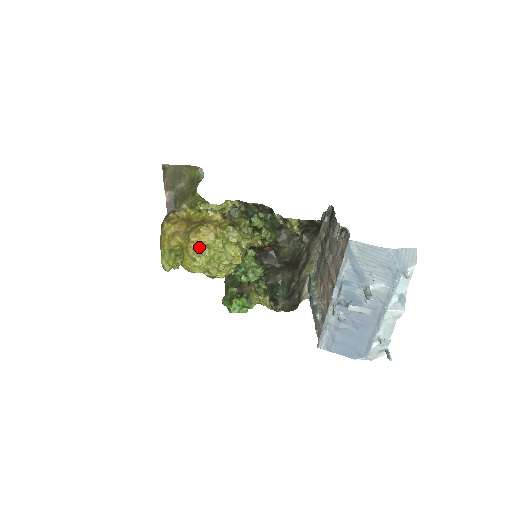
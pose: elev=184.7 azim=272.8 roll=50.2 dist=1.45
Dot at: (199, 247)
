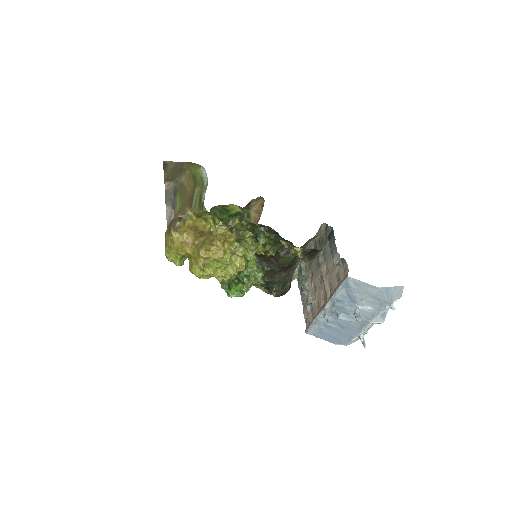
Dot at: (208, 260)
